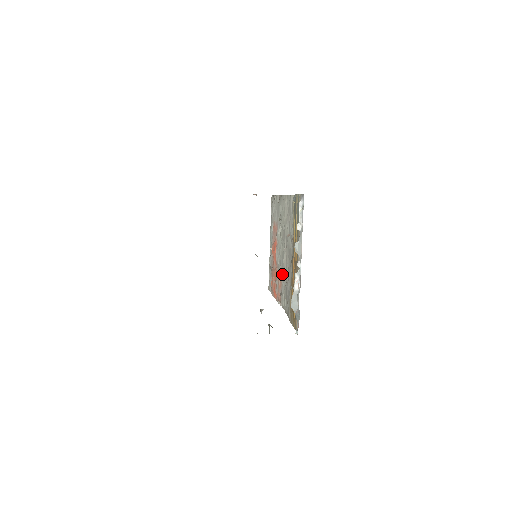
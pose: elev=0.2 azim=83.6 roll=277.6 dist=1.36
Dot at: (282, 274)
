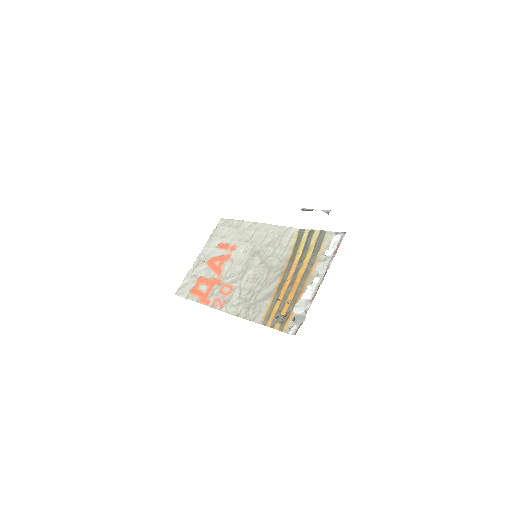
Dot at: (237, 284)
